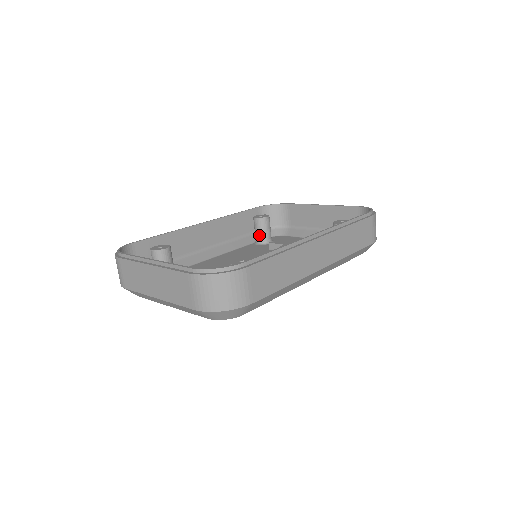
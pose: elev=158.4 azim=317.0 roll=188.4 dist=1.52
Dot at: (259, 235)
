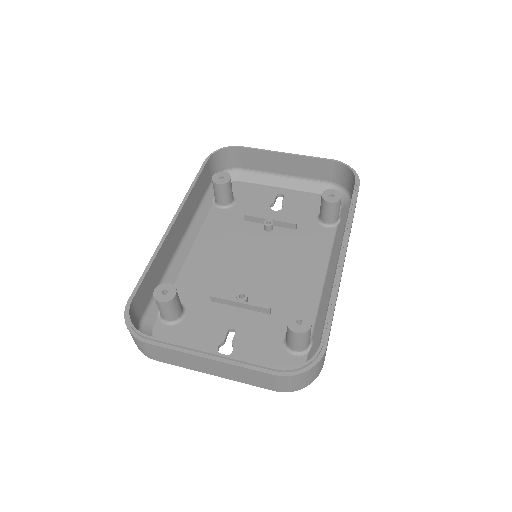
Dot at: (222, 199)
